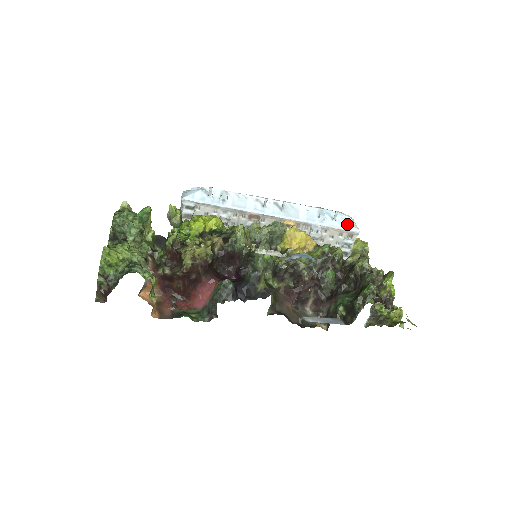
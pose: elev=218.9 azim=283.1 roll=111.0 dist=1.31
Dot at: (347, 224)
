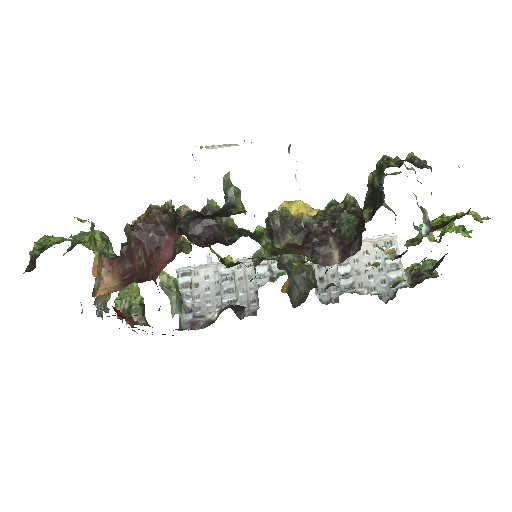
Dot at: (378, 235)
